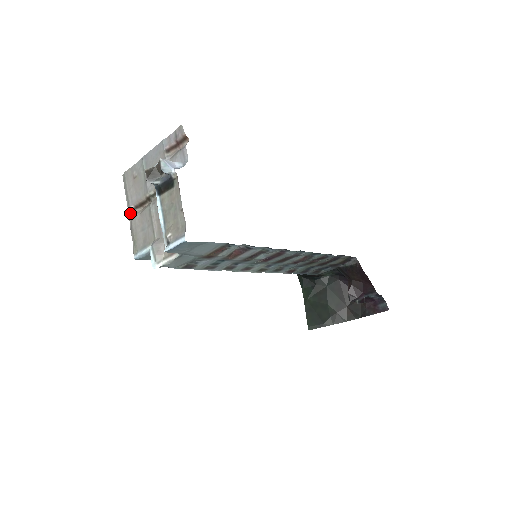
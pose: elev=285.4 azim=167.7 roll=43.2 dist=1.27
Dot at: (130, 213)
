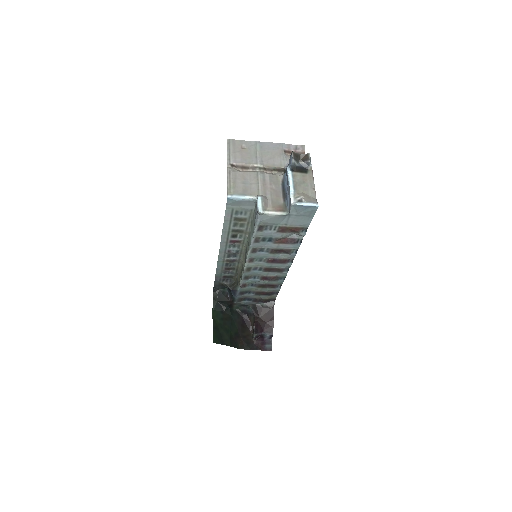
Dot at: (230, 166)
